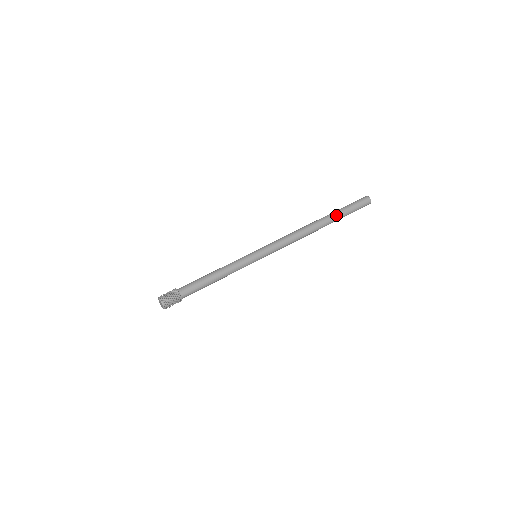
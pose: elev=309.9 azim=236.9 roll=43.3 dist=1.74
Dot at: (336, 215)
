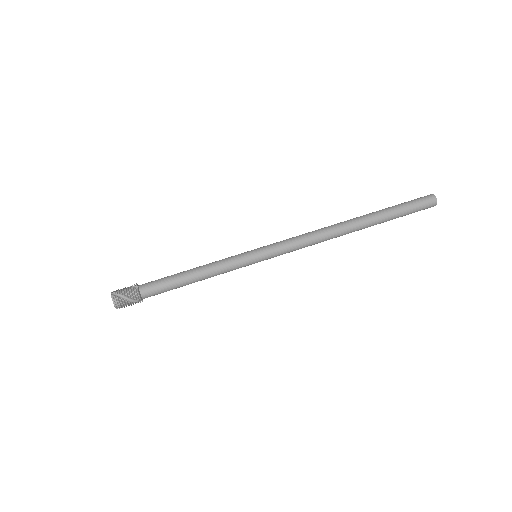
Dot at: (380, 213)
